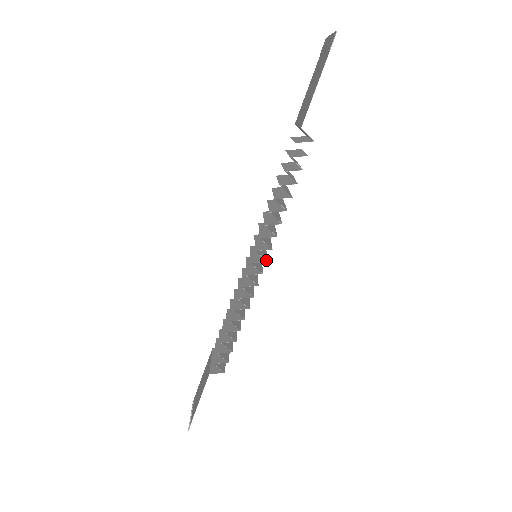
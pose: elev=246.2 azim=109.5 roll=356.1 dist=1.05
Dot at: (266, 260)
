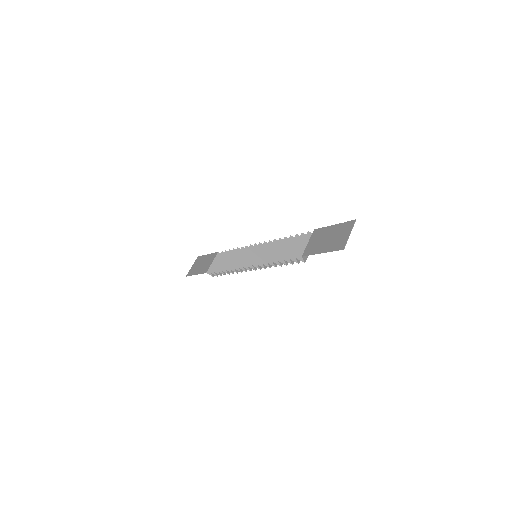
Dot at: (255, 270)
